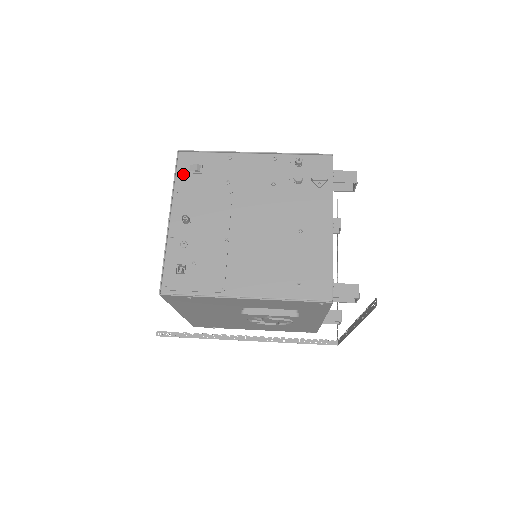
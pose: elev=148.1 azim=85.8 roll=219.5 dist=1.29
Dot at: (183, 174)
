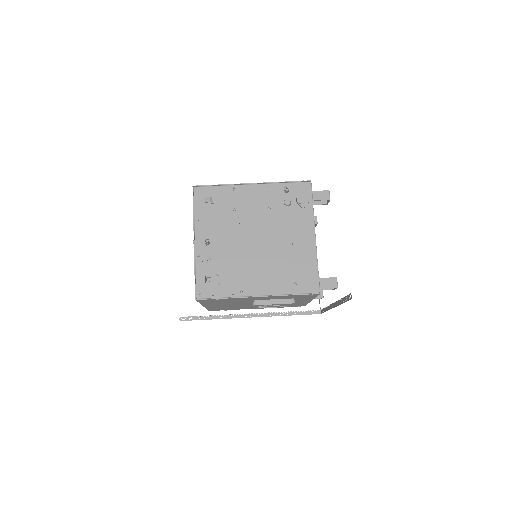
Dot at: (200, 205)
